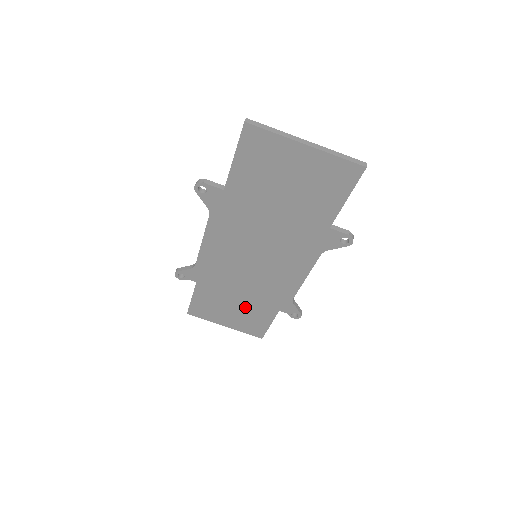
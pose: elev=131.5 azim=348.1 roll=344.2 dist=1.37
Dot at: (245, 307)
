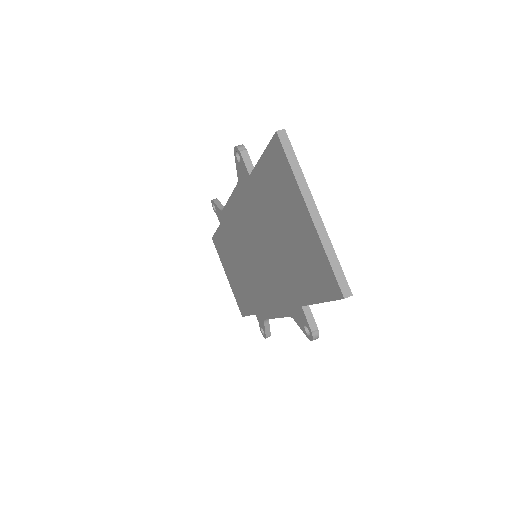
Dot at: (240, 282)
